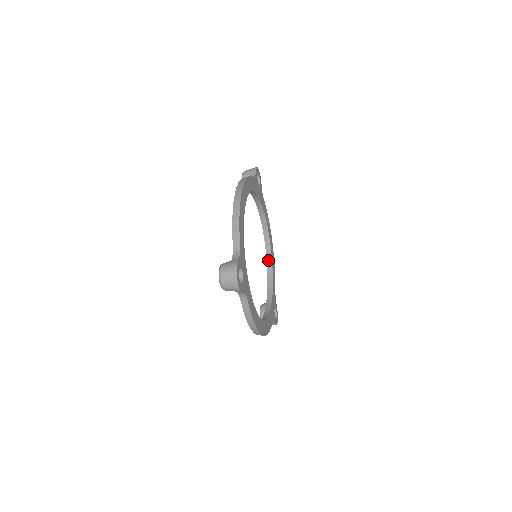
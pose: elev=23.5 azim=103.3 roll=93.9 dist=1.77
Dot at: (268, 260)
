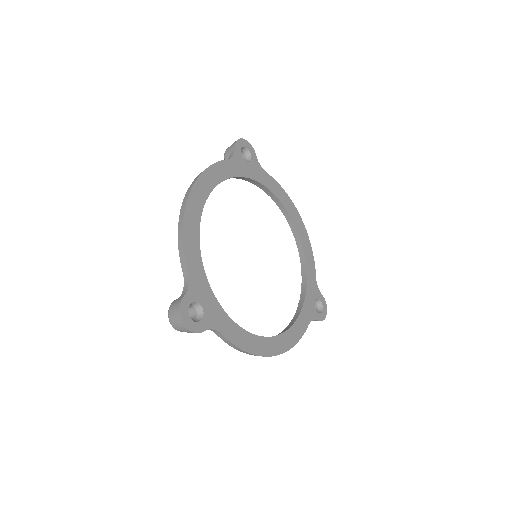
Dot at: (297, 242)
